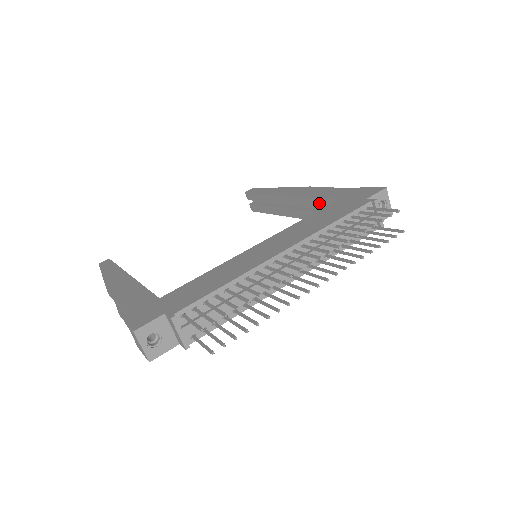
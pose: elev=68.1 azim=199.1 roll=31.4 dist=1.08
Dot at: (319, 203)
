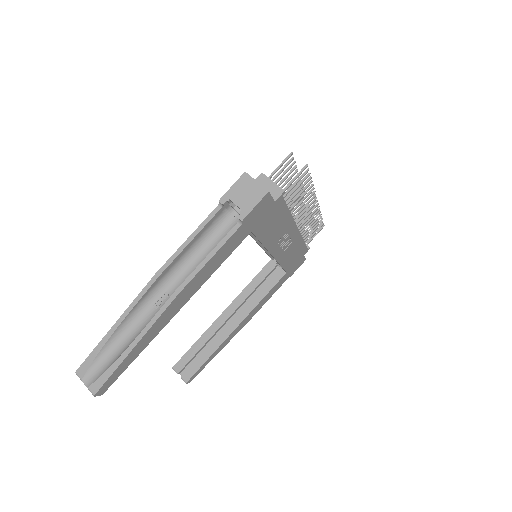
Dot at: (257, 280)
